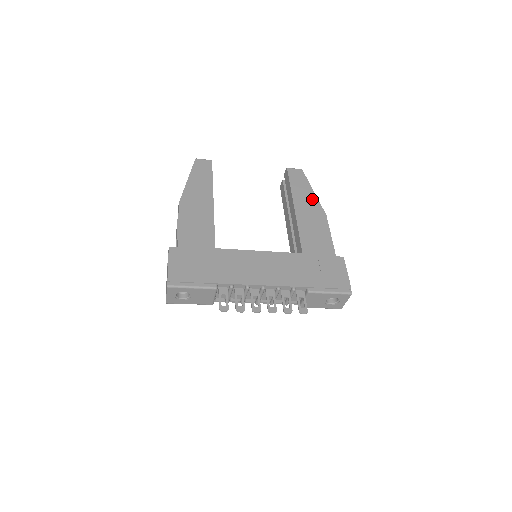
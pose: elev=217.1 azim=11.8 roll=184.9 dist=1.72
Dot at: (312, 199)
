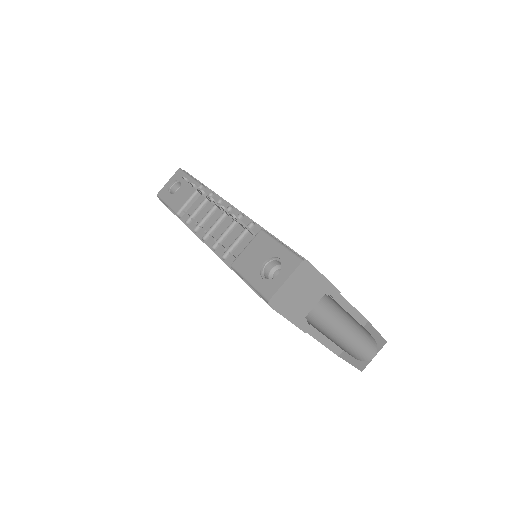
Dot at: occluded
